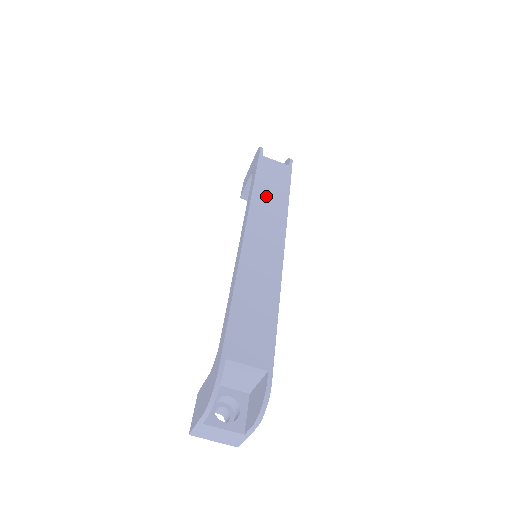
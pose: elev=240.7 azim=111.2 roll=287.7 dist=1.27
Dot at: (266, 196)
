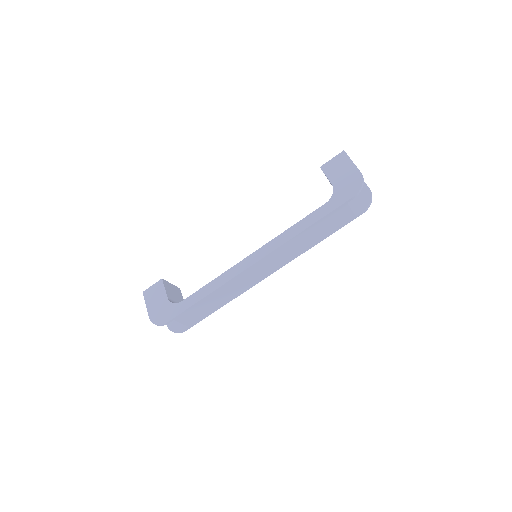
Dot at: (303, 240)
